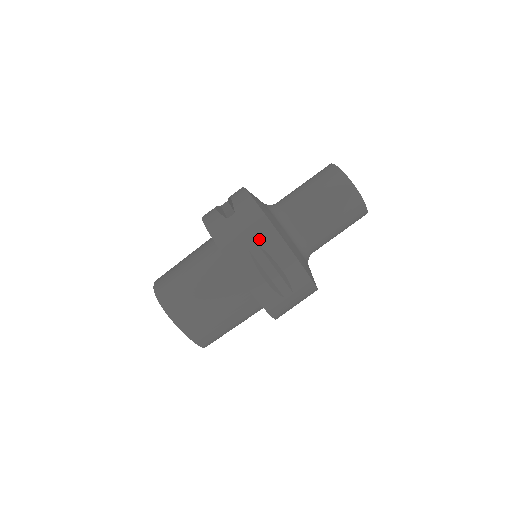
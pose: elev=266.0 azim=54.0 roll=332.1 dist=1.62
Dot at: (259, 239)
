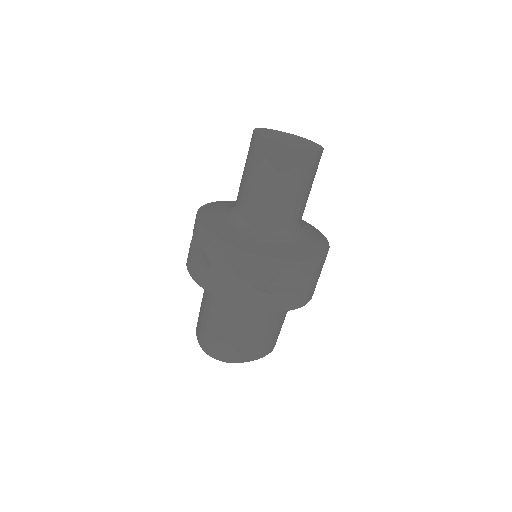
Dot at: (251, 273)
